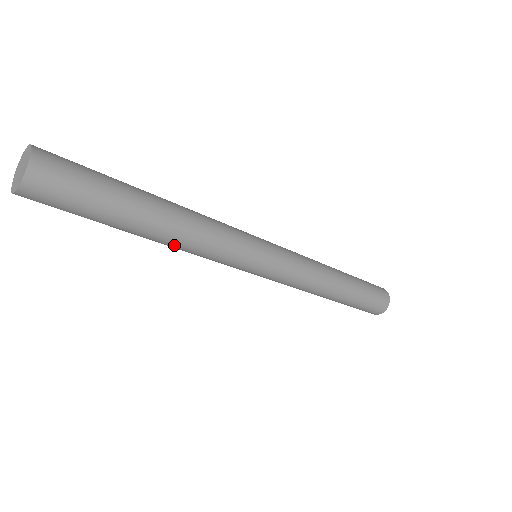
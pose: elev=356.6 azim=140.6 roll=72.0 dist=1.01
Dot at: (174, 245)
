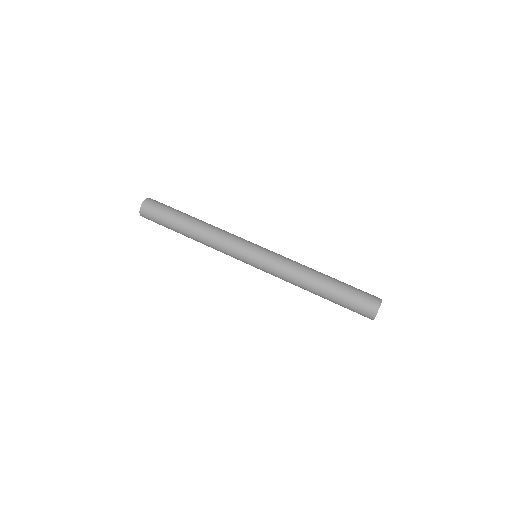
Dot at: (202, 243)
